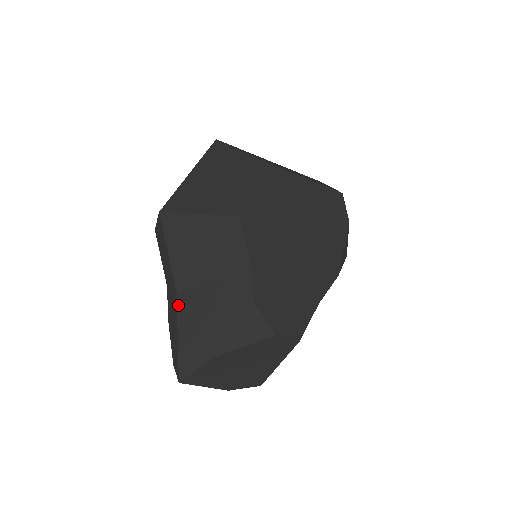
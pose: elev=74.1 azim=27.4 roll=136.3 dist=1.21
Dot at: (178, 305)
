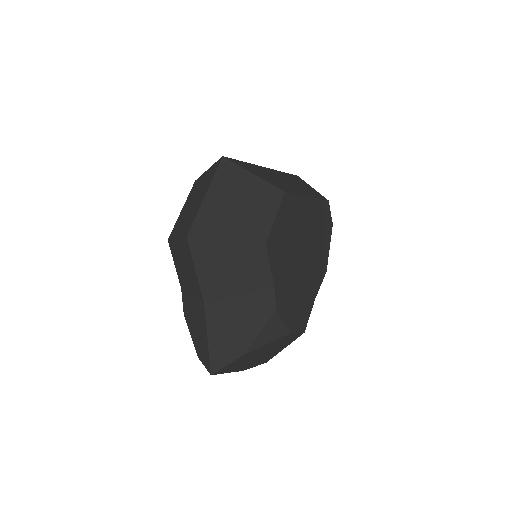
Dot at: (206, 314)
